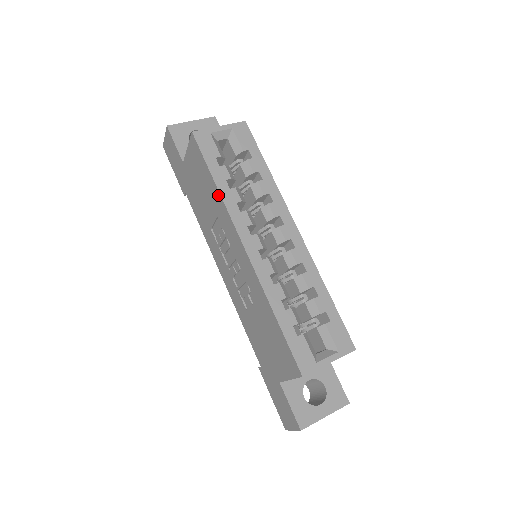
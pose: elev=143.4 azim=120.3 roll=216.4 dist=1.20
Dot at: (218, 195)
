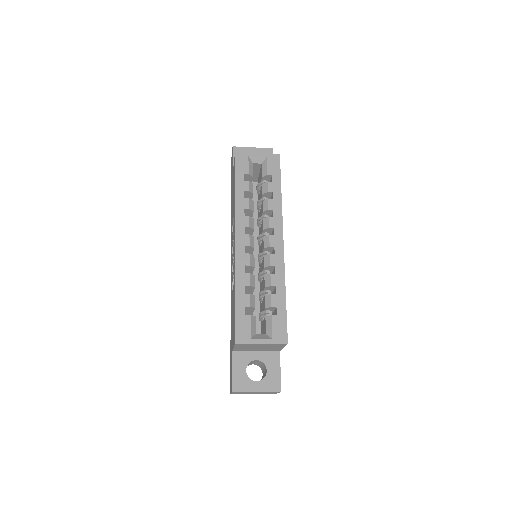
Dot at: (235, 200)
